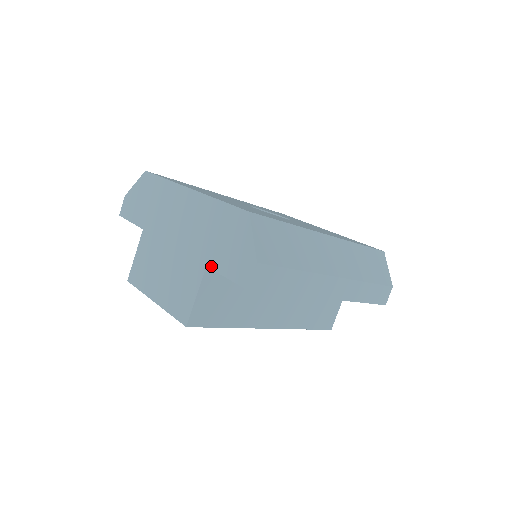
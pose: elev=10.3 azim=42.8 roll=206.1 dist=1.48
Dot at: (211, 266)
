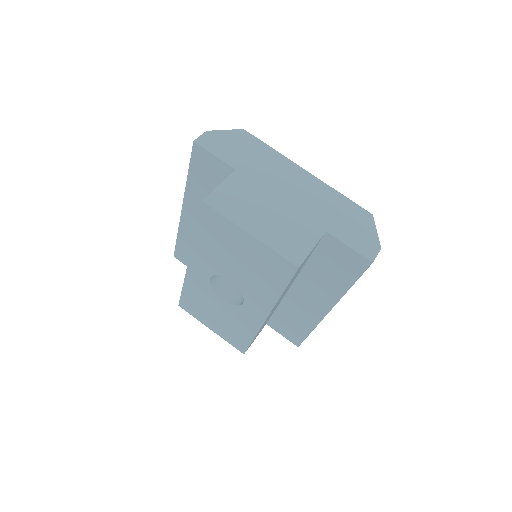
Dot at: (332, 233)
